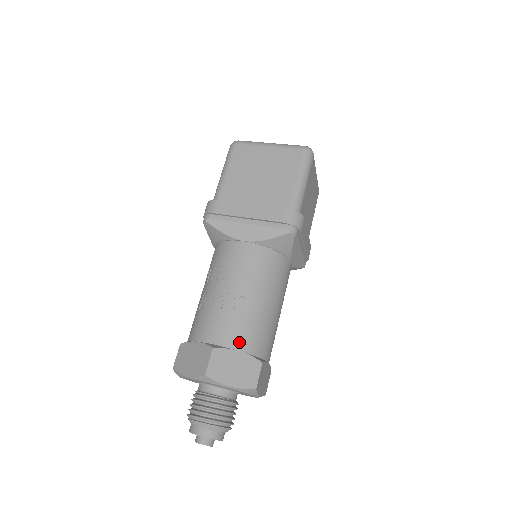
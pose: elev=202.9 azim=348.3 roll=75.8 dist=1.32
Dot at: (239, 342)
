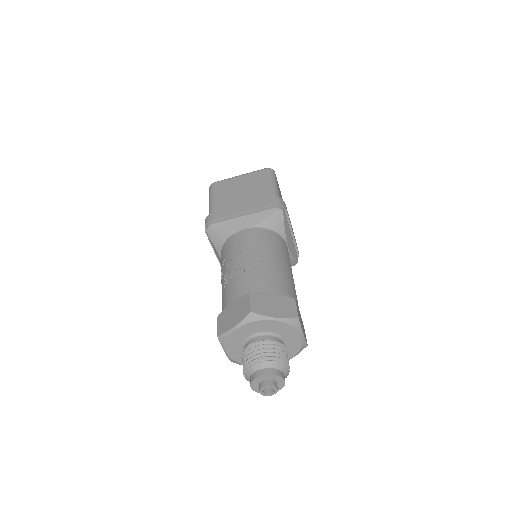
Dot at: (269, 287)
